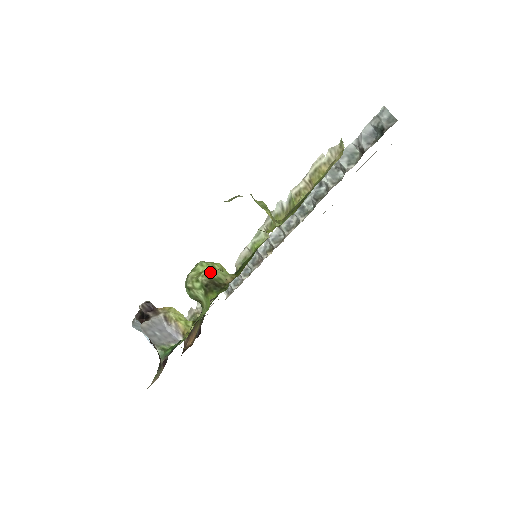
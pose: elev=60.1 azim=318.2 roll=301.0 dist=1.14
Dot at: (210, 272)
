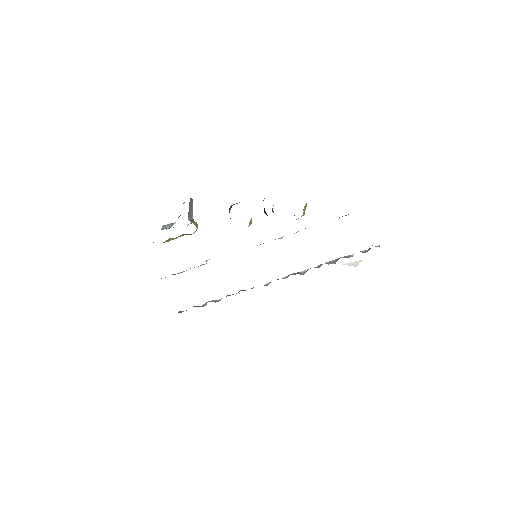
Dot at: occluded
